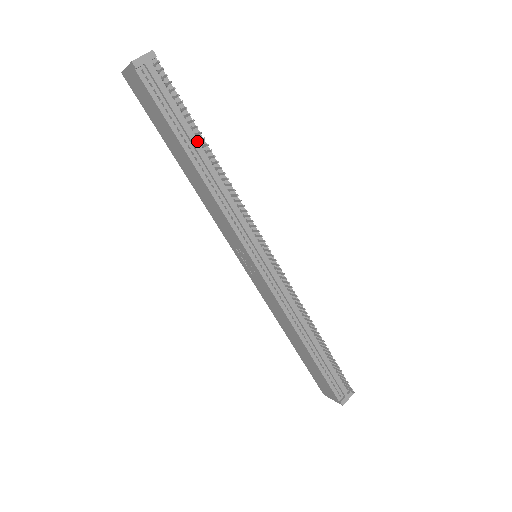
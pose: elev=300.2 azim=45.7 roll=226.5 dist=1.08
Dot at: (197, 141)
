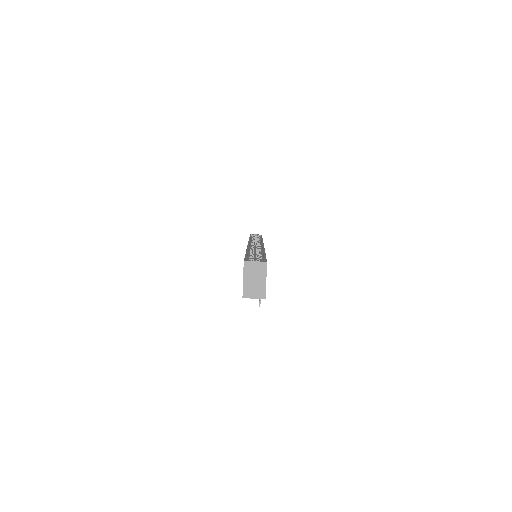
Dot at: occluded
